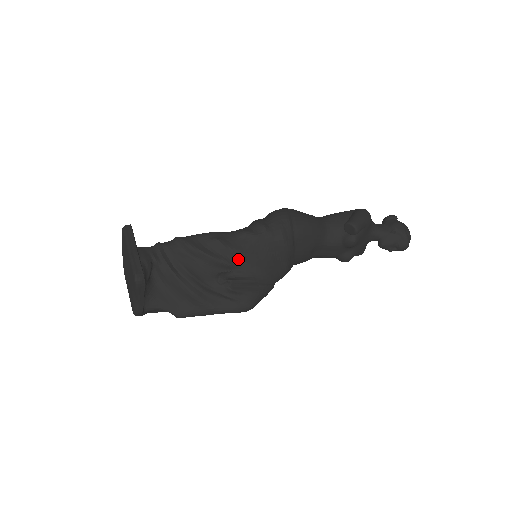
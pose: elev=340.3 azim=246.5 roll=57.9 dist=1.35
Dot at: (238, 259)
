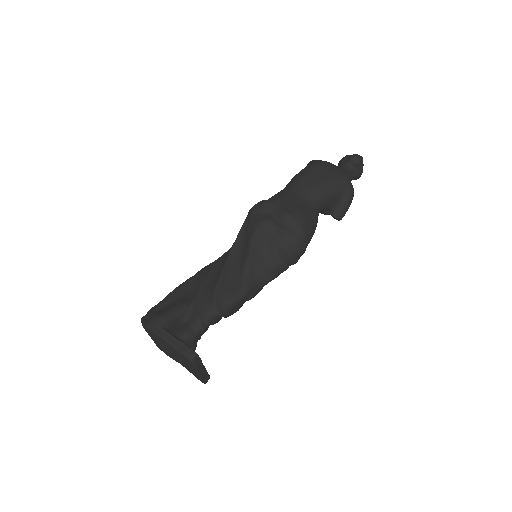
Dot at: occluded
